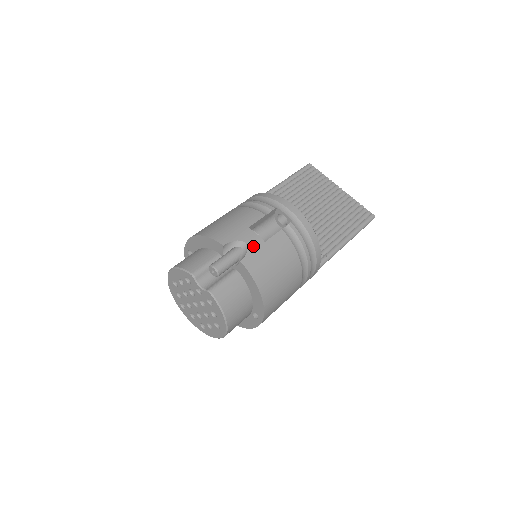
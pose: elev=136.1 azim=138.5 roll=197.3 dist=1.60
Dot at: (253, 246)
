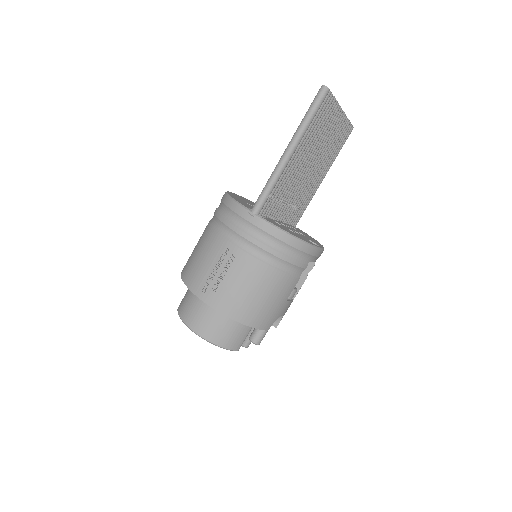
Dot at: (286, 311)
